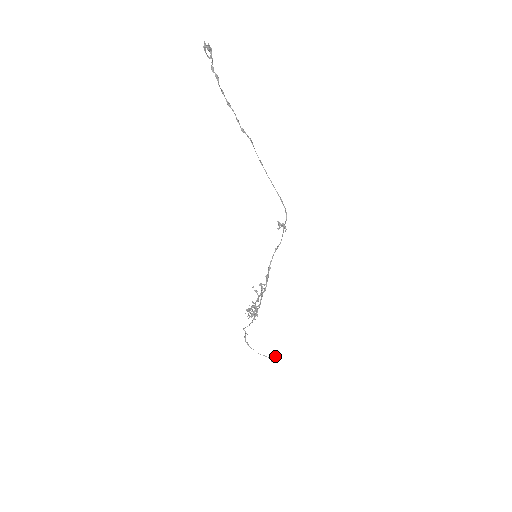
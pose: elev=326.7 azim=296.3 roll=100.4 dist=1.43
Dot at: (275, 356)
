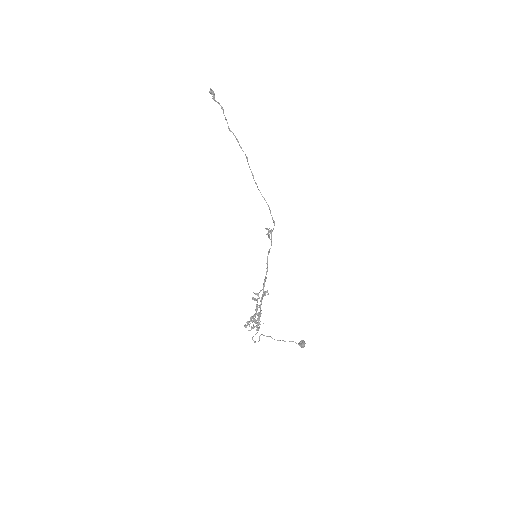
Dot at: (302, 340)
